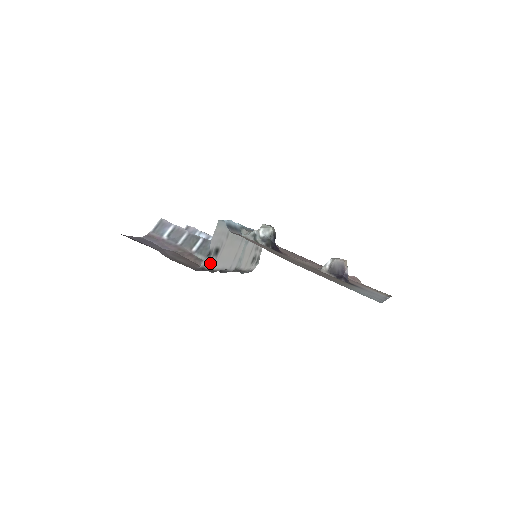
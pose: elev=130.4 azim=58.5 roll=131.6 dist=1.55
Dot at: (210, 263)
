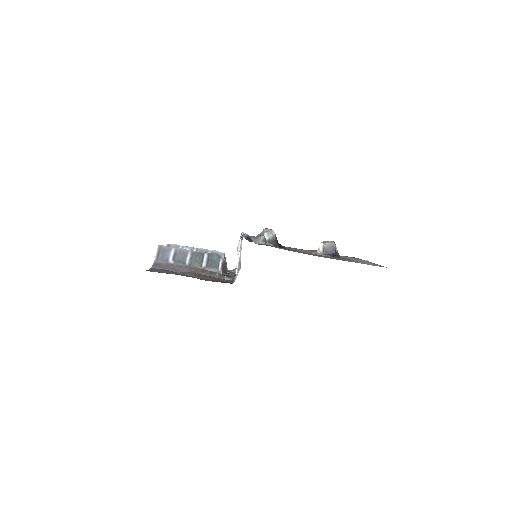
Dot at: occluded
